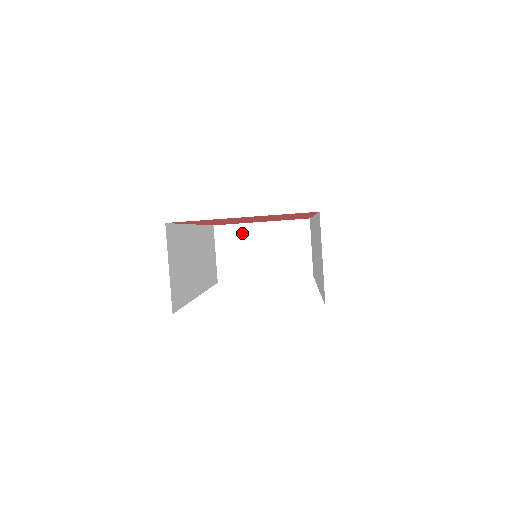
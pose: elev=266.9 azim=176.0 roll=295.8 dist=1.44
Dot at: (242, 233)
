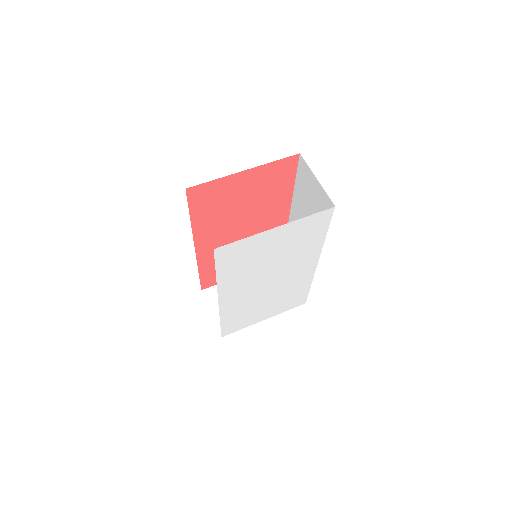
Dot at: occluded
